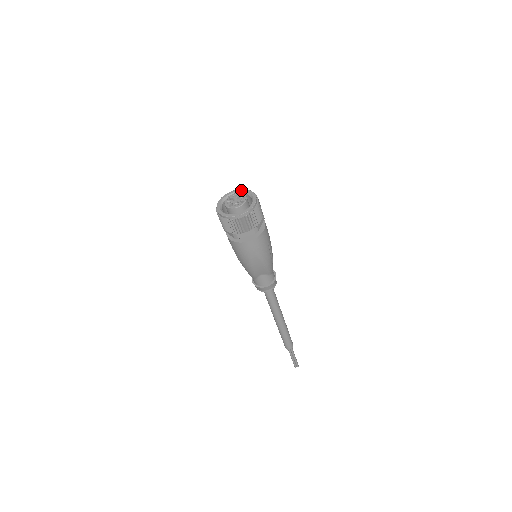
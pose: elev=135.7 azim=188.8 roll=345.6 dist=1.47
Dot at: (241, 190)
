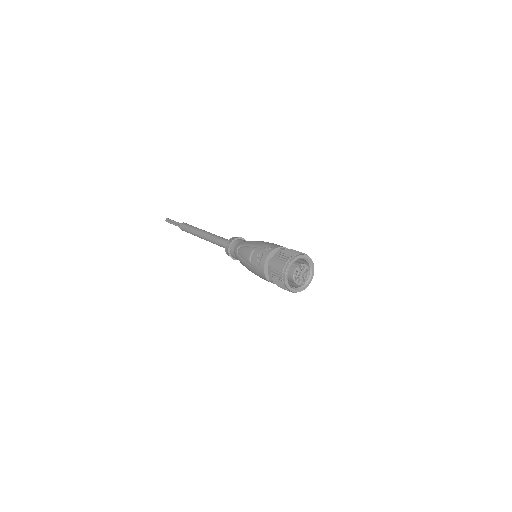
Dot at: (310, 260)
